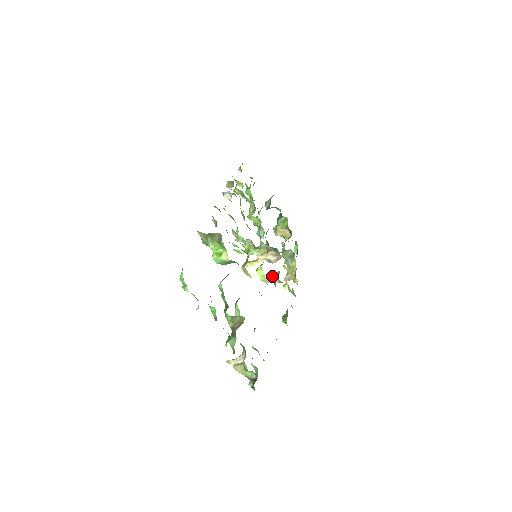
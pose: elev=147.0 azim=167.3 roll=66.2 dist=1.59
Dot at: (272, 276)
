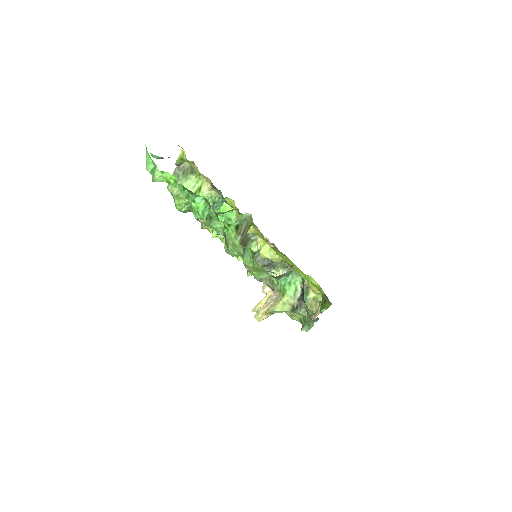
Dot at: occluded
